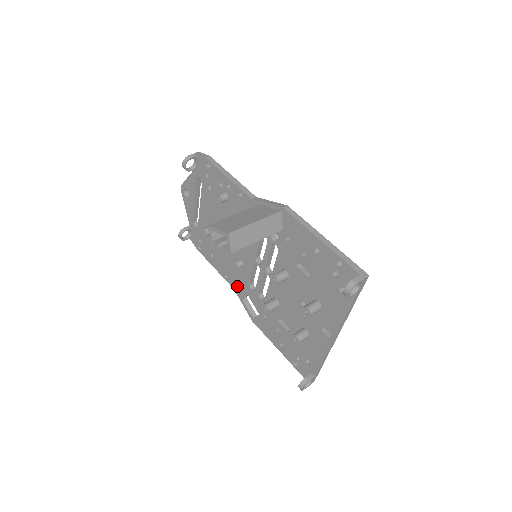
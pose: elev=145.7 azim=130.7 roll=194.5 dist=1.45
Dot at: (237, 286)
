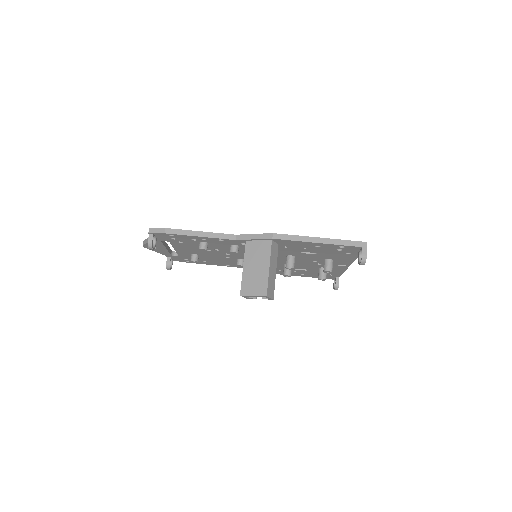
Dot at: occluded
